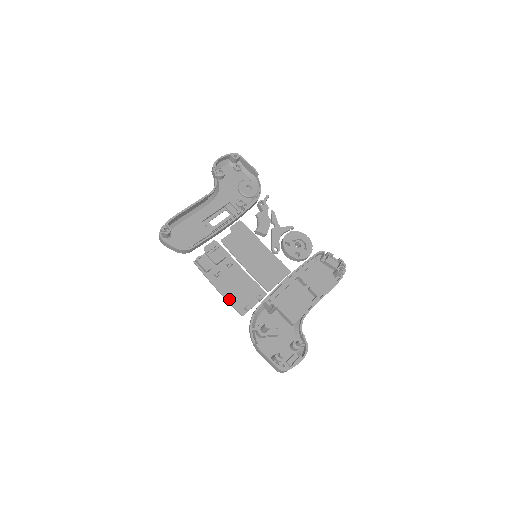
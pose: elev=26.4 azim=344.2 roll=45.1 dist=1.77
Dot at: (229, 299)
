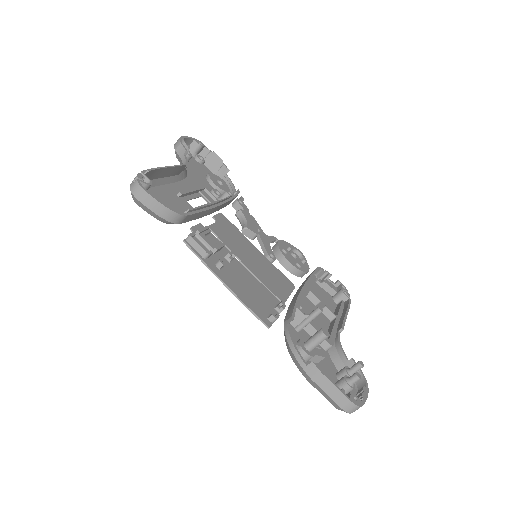
Dot at: (245, 301)
